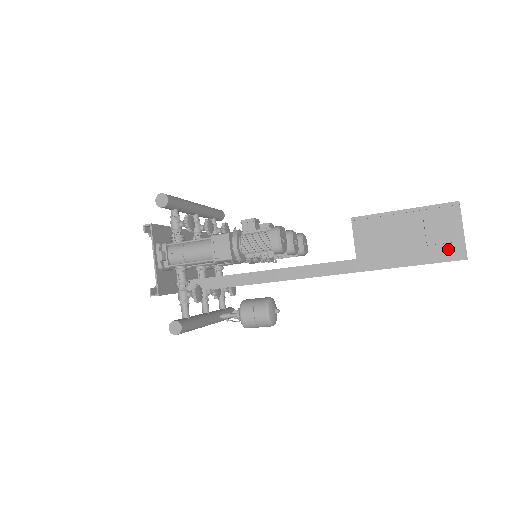
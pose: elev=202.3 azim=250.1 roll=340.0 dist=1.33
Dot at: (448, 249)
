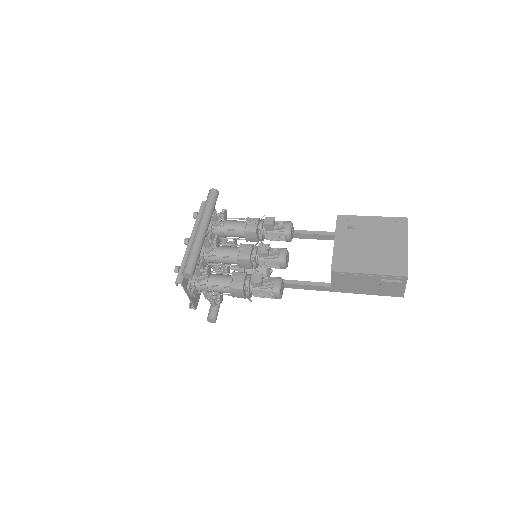
Dot at: (393, 292)
